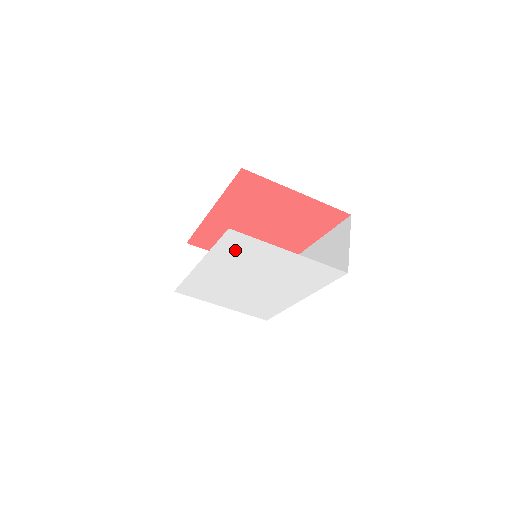
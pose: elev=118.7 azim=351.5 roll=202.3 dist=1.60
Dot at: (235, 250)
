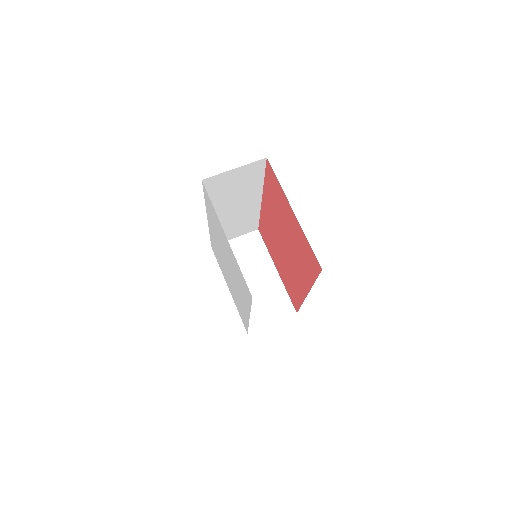
Dot at: (211, 212)
